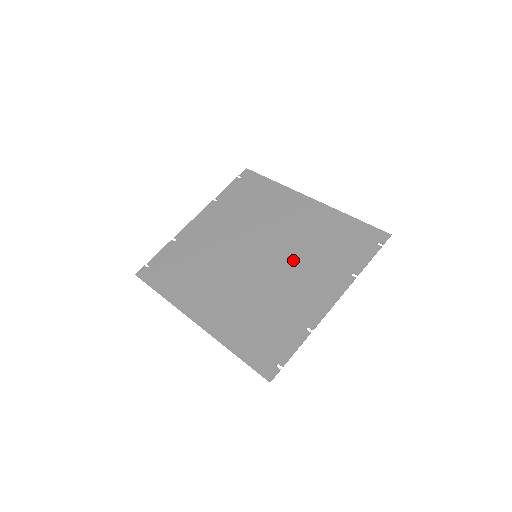
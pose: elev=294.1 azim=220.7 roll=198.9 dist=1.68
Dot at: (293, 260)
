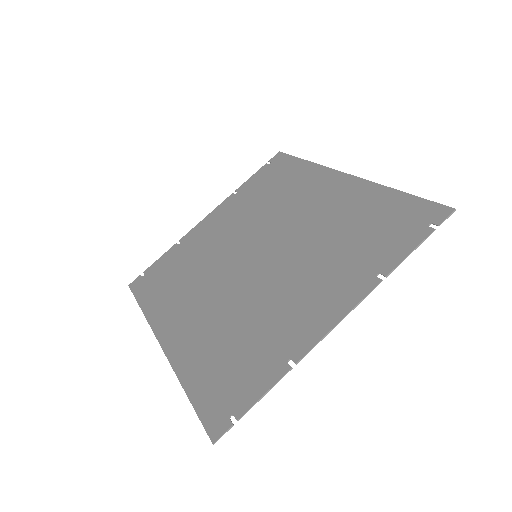
Dot at: (299, 258)
